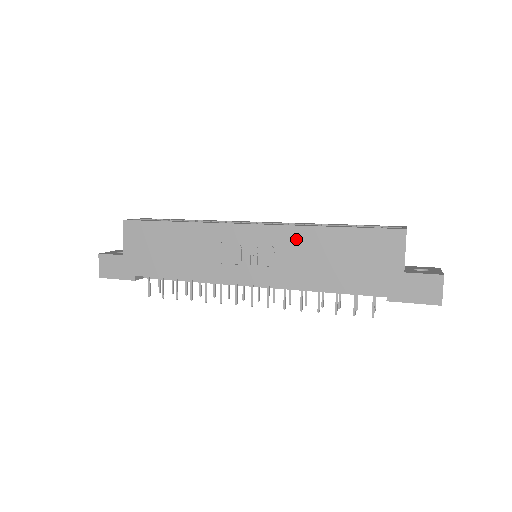
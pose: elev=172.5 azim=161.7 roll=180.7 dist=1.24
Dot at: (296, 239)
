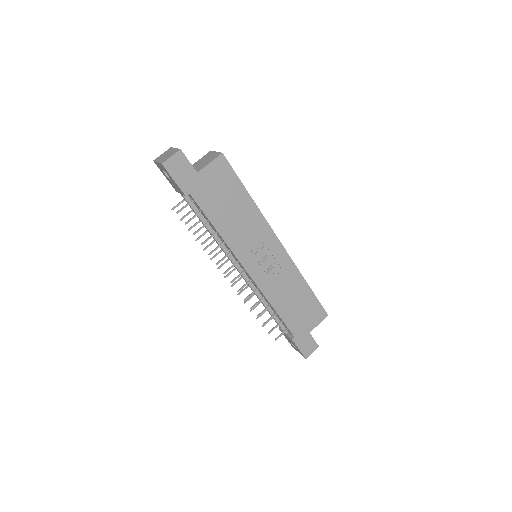
Dot at: (291, 274)
